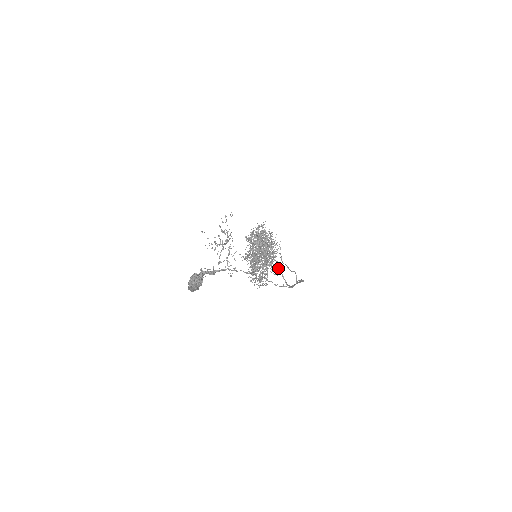
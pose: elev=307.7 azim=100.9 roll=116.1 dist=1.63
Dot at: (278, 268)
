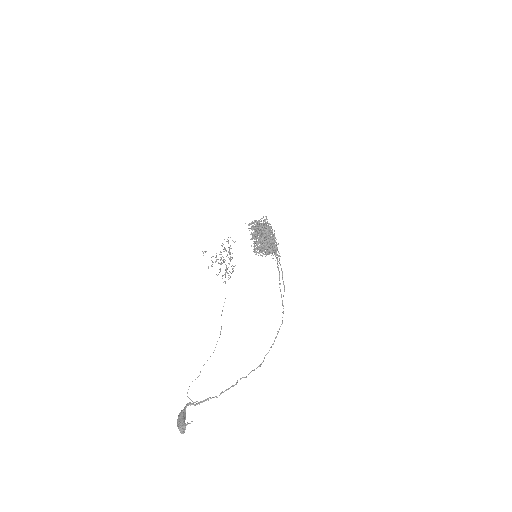
Dot at: (277, 257)
